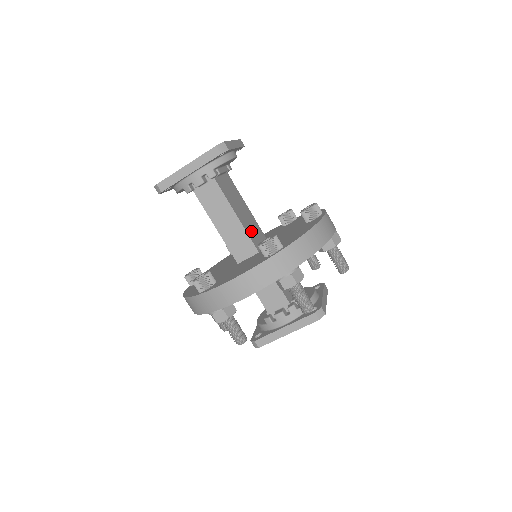
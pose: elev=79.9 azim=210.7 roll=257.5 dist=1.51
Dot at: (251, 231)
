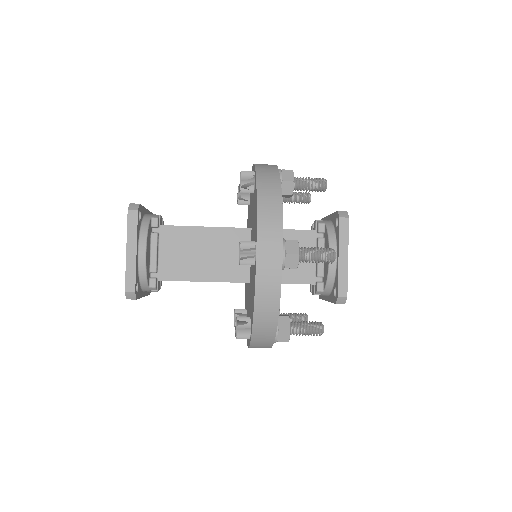
Dot at: (228, 266)
